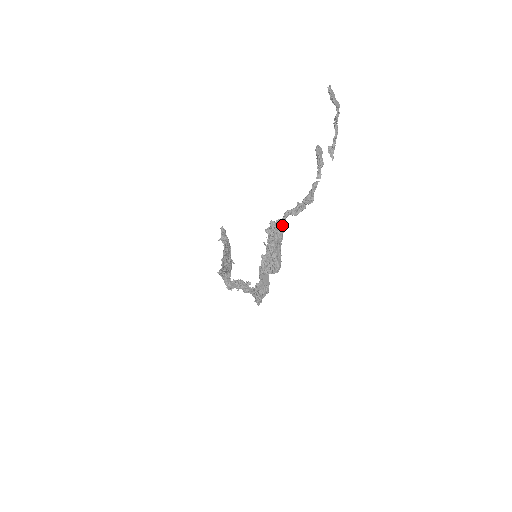
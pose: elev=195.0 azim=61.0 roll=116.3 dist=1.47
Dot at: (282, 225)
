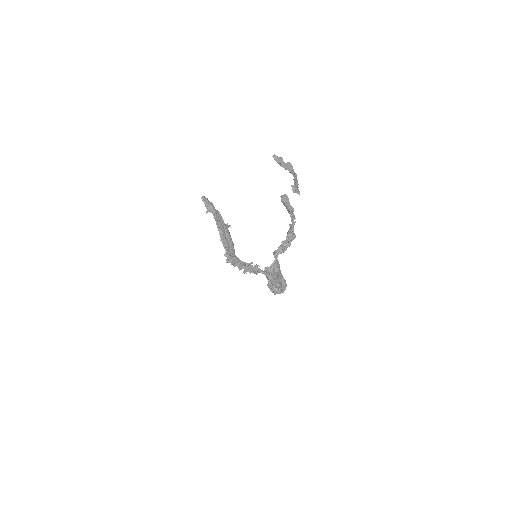
Dot at: (276, 265)
